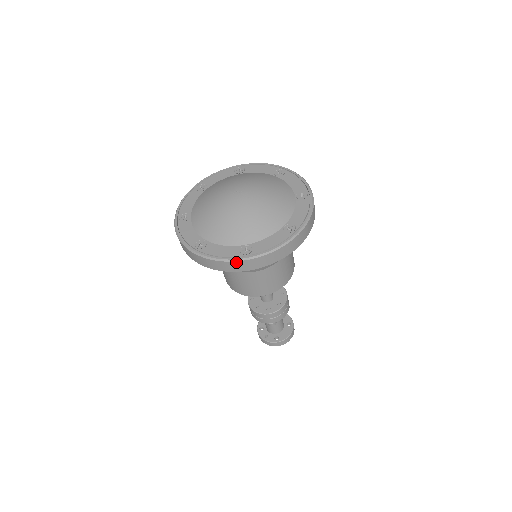
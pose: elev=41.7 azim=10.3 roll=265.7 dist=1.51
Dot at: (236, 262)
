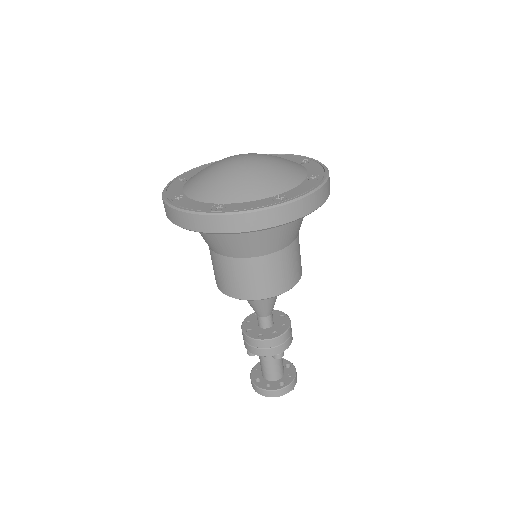
Dot at: (275, 209)
